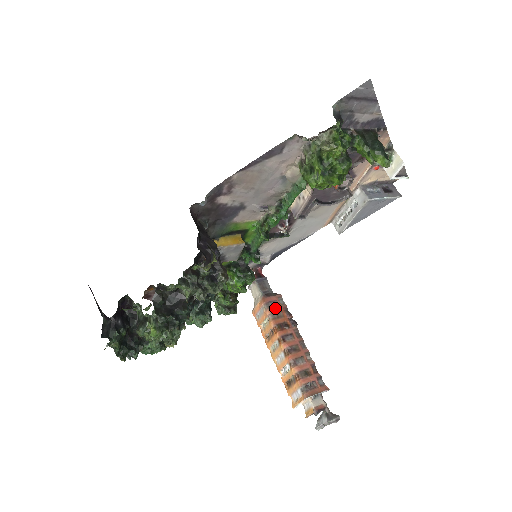
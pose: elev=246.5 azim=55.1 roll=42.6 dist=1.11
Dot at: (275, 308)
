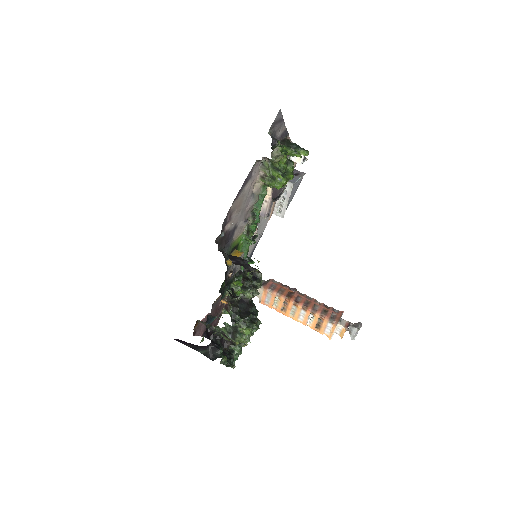
Dot at: (276, 288)
